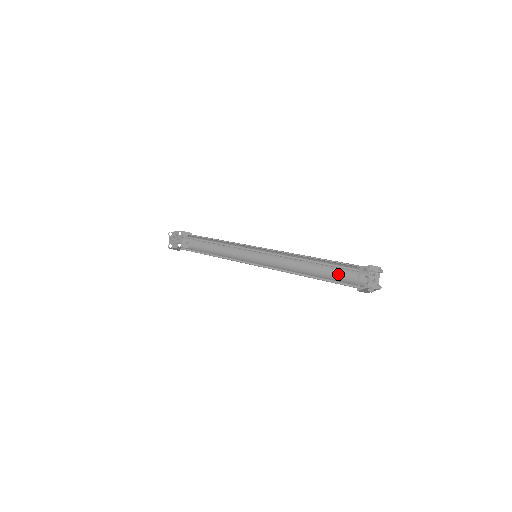
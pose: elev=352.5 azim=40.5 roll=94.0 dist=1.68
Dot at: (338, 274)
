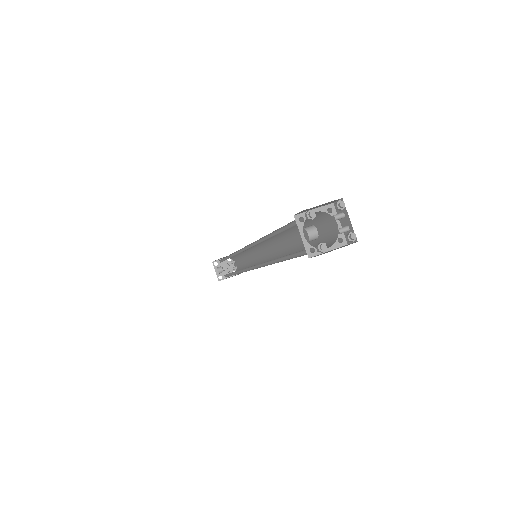
Dot at: (314, 240)
